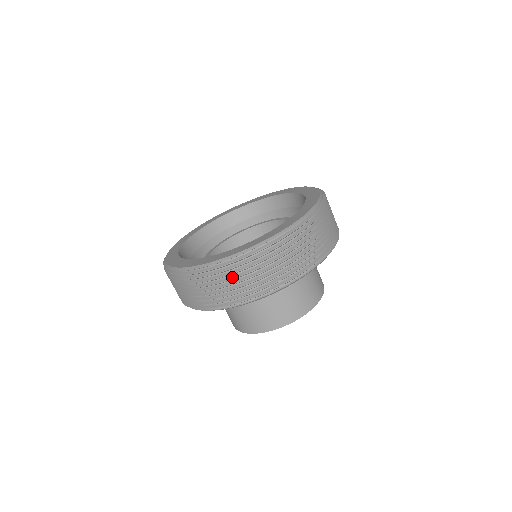
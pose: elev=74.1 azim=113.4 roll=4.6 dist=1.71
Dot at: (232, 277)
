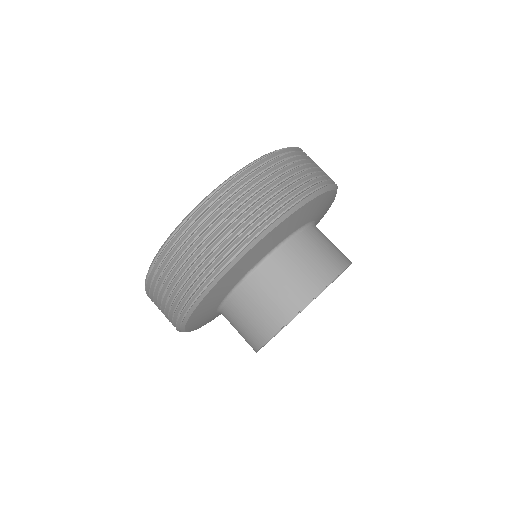
Dot at: (167, 275)
